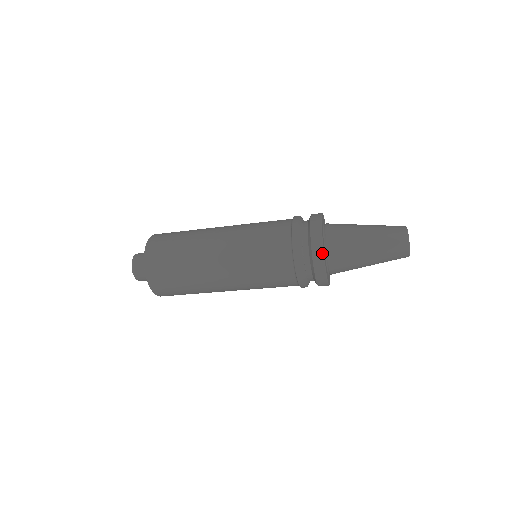
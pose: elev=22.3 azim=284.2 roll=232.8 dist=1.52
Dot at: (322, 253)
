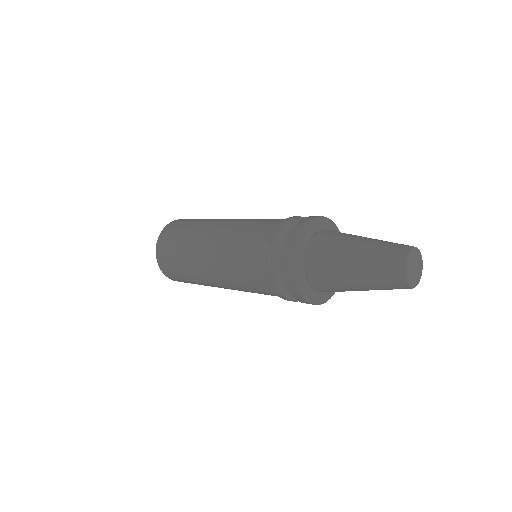
Dot at: (293, 260)
